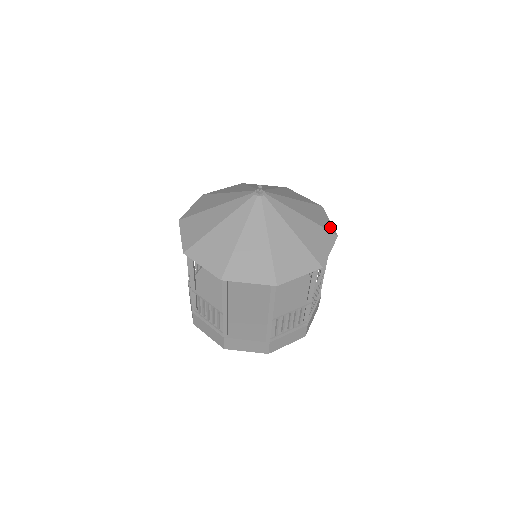
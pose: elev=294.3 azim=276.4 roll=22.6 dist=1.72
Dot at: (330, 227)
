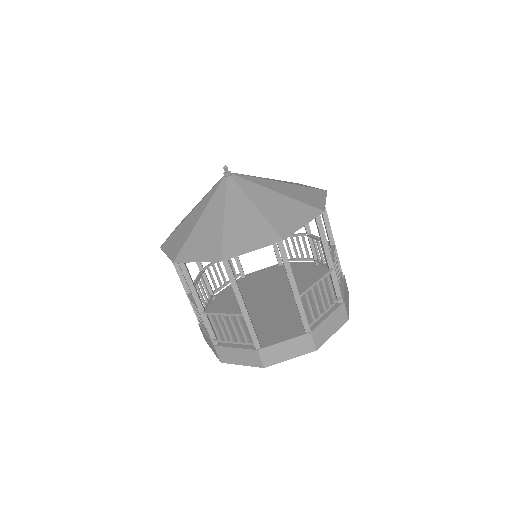
Dot at: occluded
